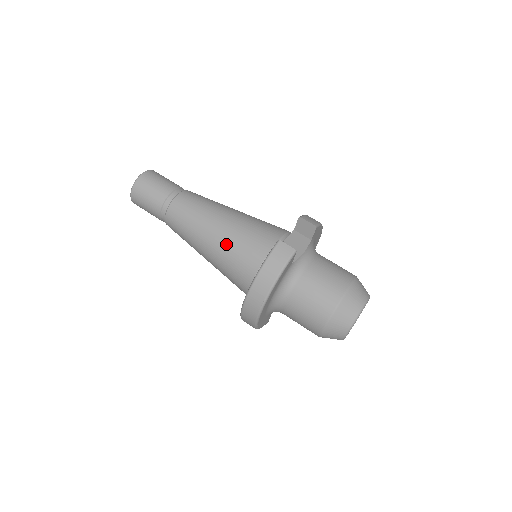
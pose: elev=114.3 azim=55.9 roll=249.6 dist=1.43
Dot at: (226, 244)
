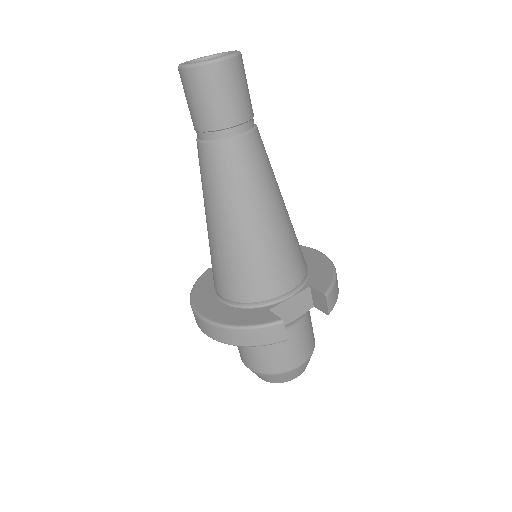
Dot at: (236, 252)
